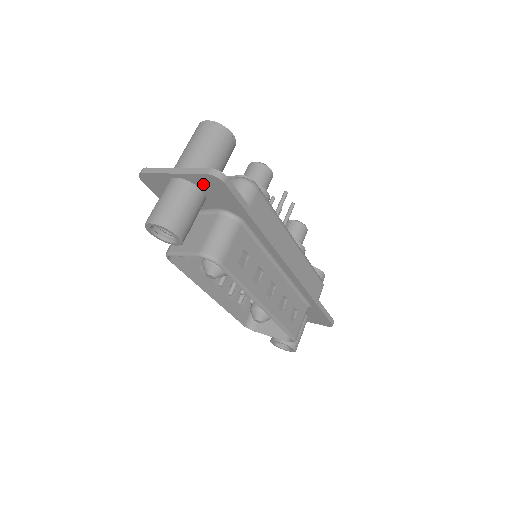
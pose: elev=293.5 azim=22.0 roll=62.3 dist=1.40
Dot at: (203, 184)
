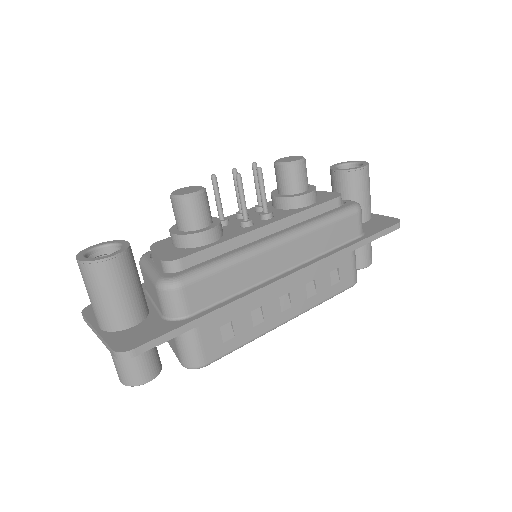
Dot at: occluded
